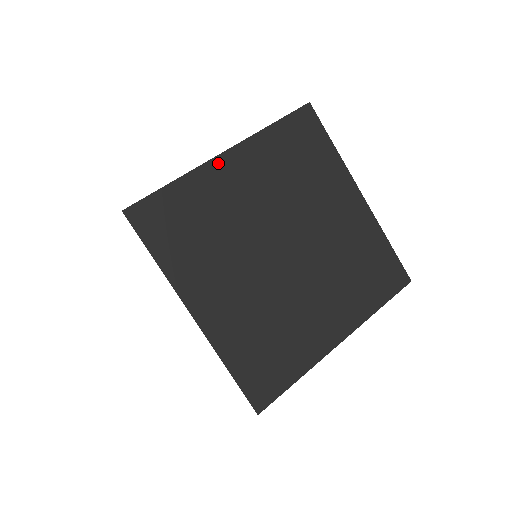
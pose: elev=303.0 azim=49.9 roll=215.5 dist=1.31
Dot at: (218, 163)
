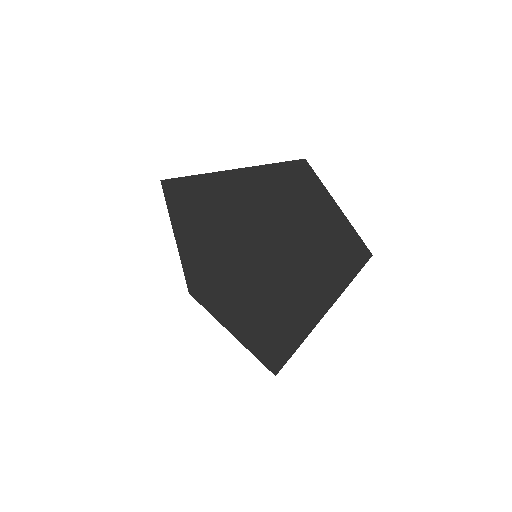
Dot at: (229, 173)
